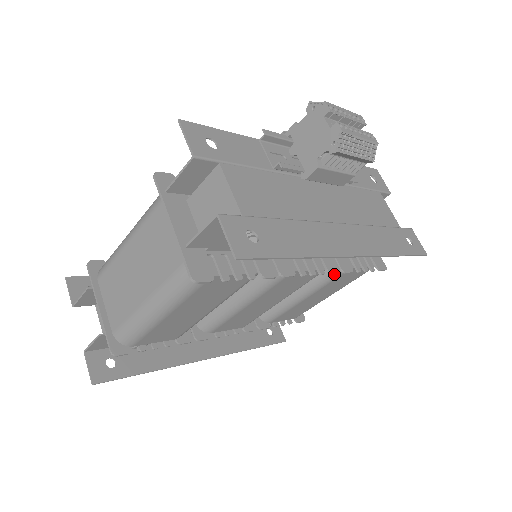
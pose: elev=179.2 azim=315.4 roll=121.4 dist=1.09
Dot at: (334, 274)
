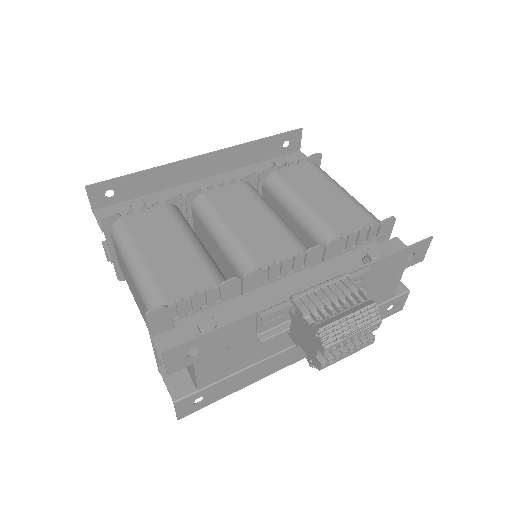
Dot at: occluded
